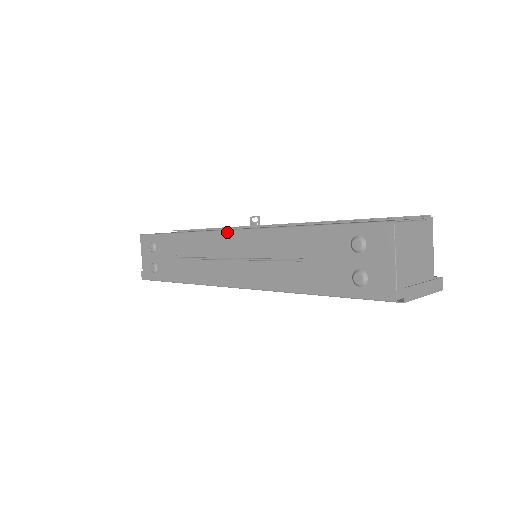
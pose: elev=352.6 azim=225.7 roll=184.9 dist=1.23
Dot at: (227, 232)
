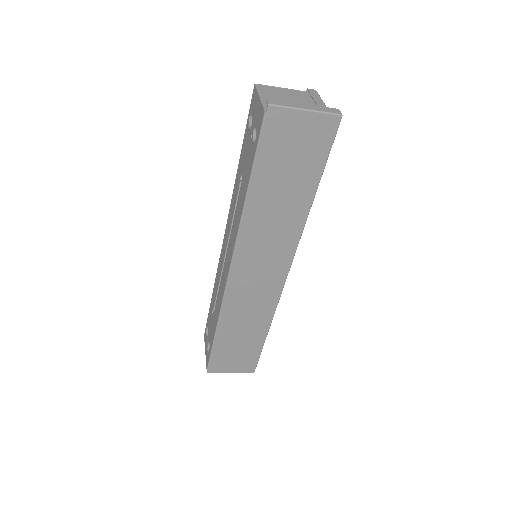
Dot at: (223, 241)
